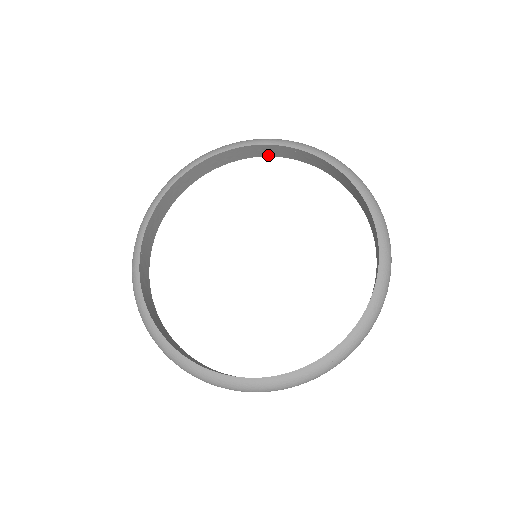
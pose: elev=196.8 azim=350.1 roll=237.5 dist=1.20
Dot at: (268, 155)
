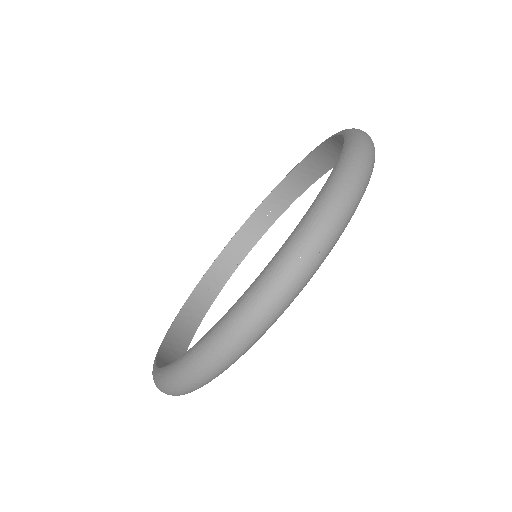
Dot at: (224, 282)
